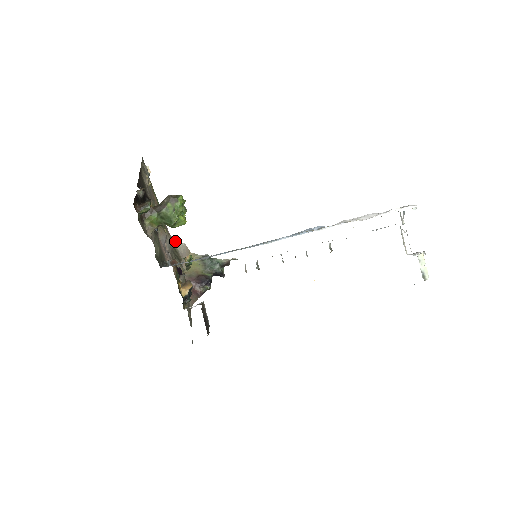
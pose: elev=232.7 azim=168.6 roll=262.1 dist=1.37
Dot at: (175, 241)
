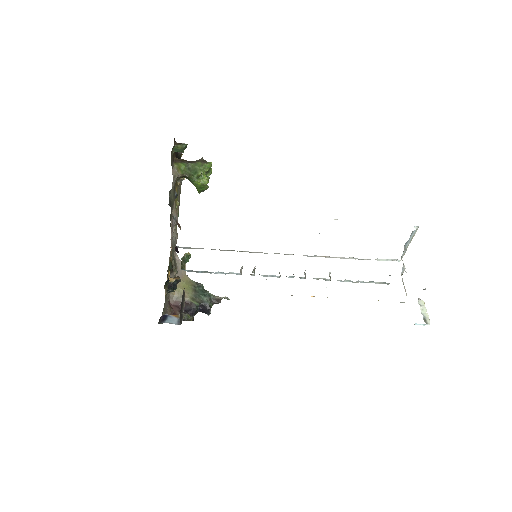
Dot at: (177, 257)
